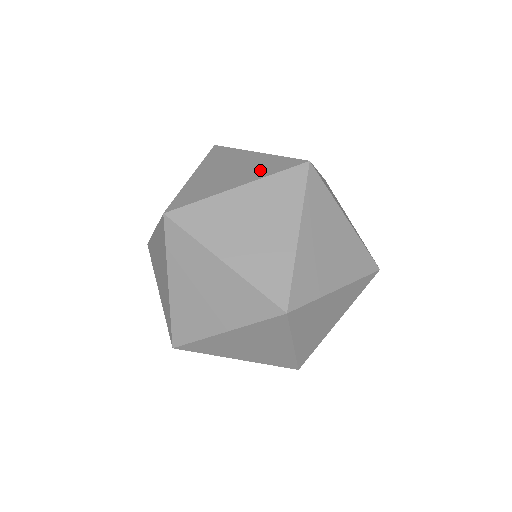
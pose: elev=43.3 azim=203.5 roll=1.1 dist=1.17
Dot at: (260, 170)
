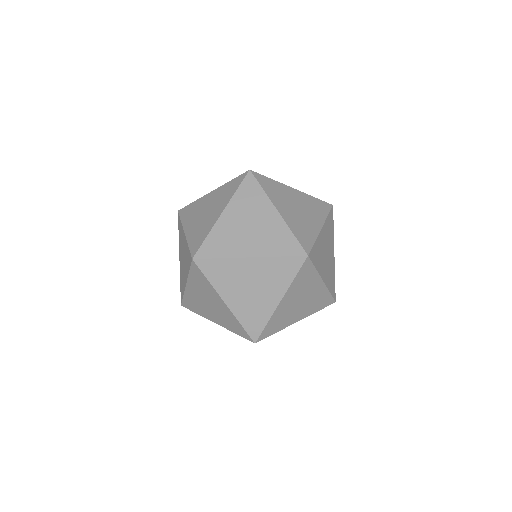
Dot at: (225, 196)
